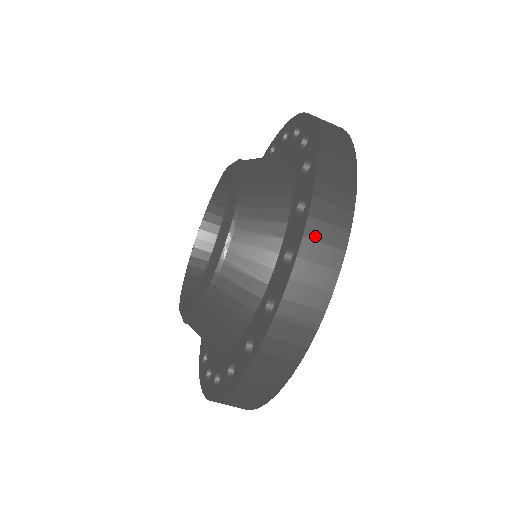
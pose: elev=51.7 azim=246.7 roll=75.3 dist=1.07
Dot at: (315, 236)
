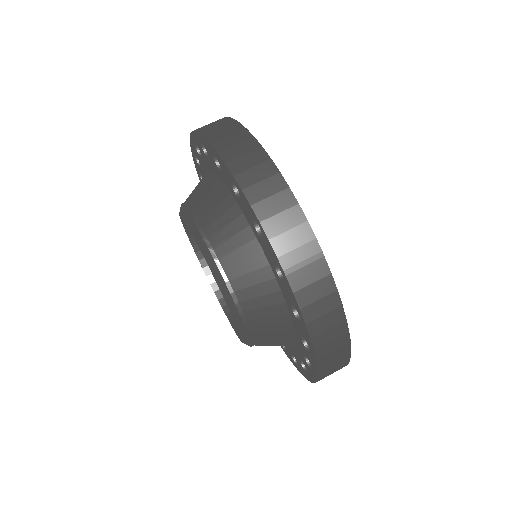
Dot at: occluded
